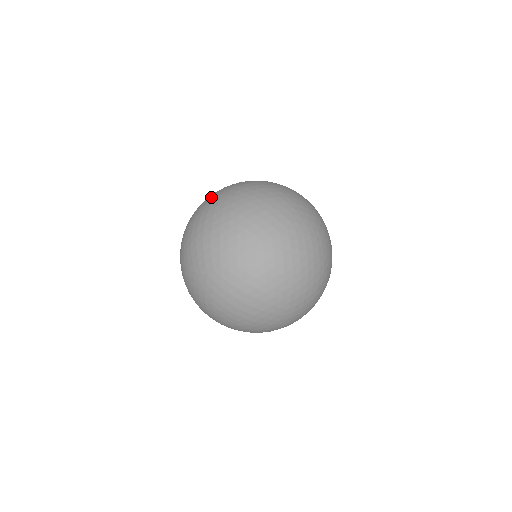
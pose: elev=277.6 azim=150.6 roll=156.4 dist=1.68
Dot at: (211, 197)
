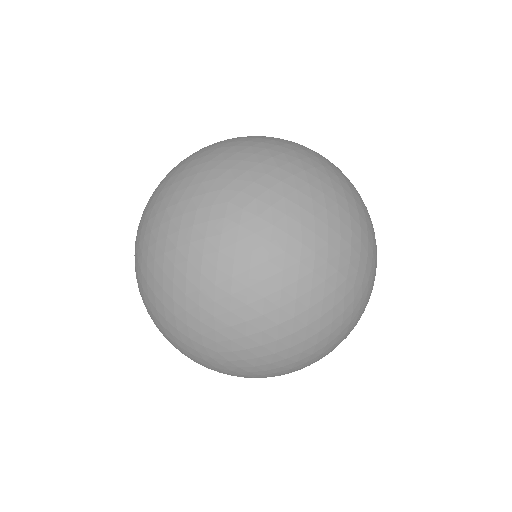
Dot at: occluded
